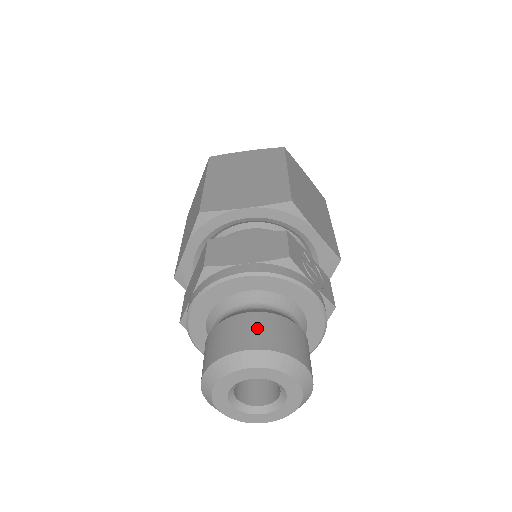
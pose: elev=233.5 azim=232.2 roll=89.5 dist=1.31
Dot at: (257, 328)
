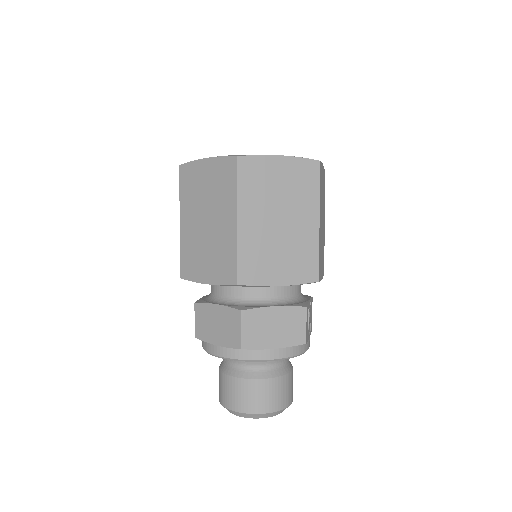
Dot at: (273, 394)
